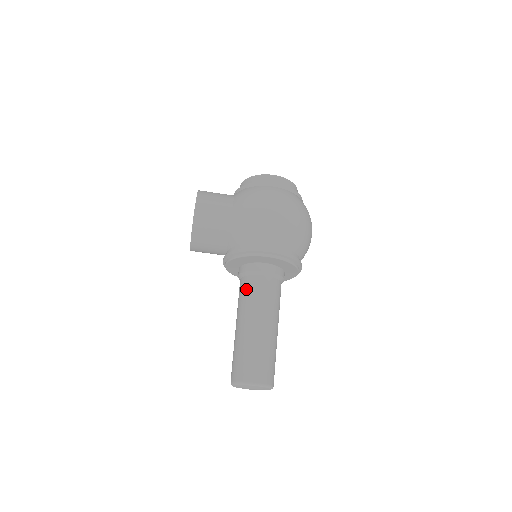
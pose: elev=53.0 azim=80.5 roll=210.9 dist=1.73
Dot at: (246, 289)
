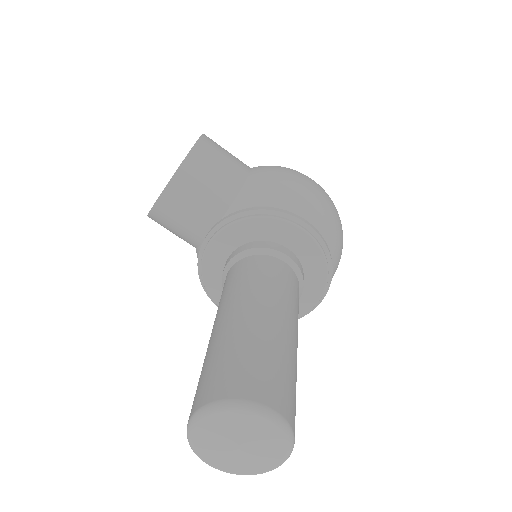
Dot at: (252, 268)
